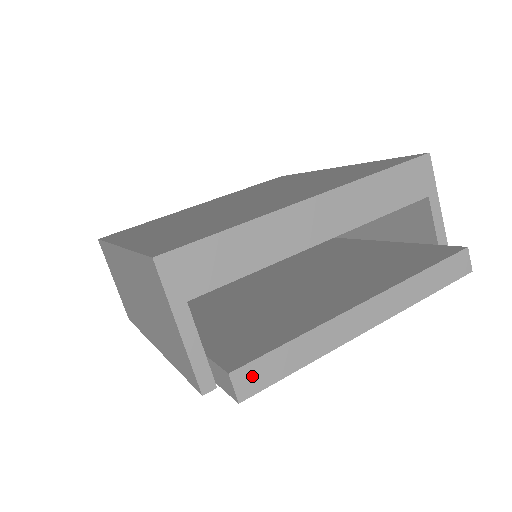
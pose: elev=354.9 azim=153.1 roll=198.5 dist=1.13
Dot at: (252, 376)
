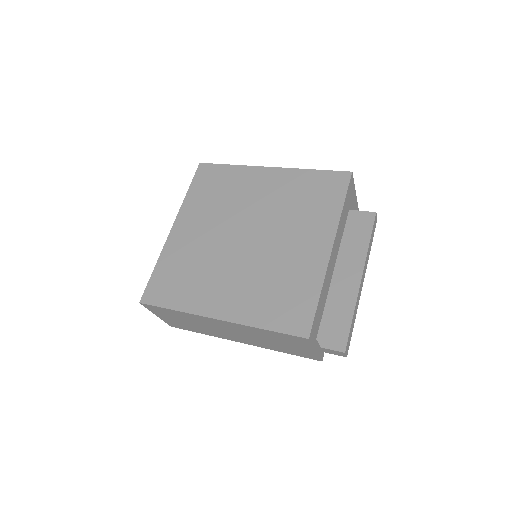
Dot at: (348, 345)
